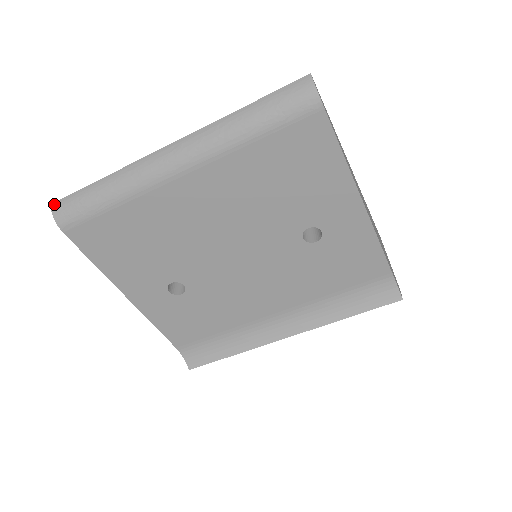
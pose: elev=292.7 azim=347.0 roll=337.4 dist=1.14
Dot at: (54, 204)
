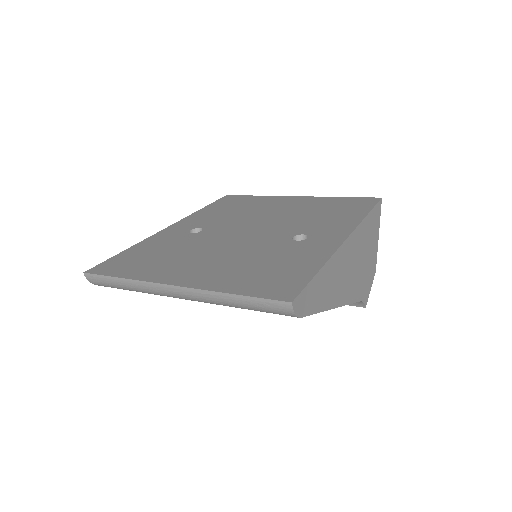
Dot at: (86, 275)
